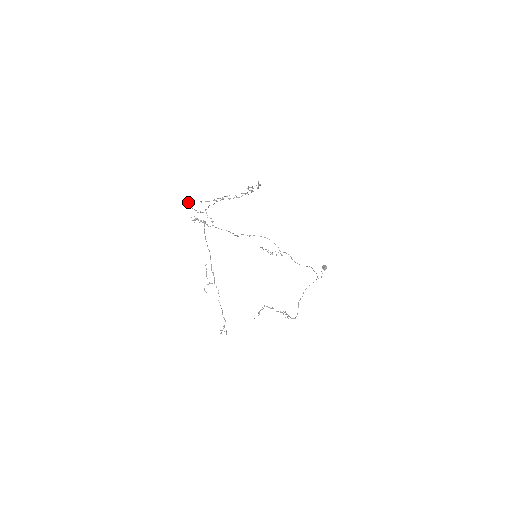
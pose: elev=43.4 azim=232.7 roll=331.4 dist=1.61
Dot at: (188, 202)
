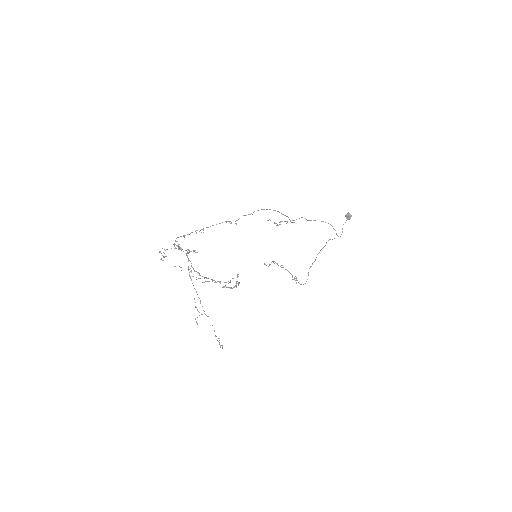
Dot at: (161, 259)
